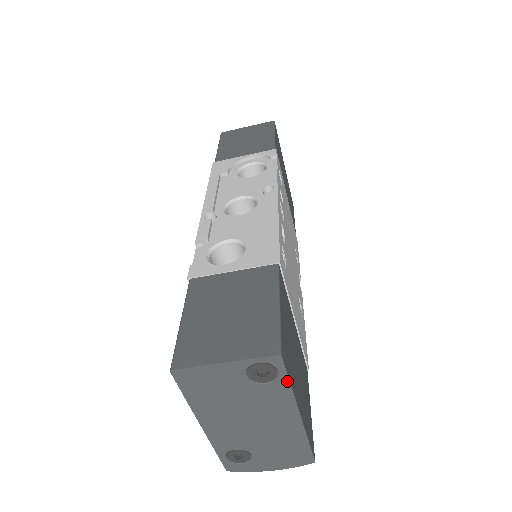
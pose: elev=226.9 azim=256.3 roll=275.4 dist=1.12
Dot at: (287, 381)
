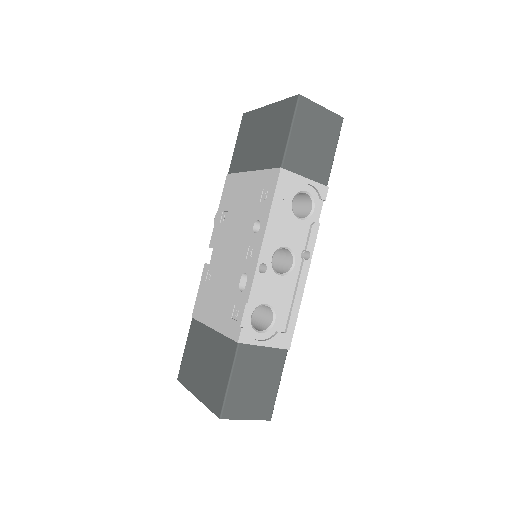
Dot at: occluded
